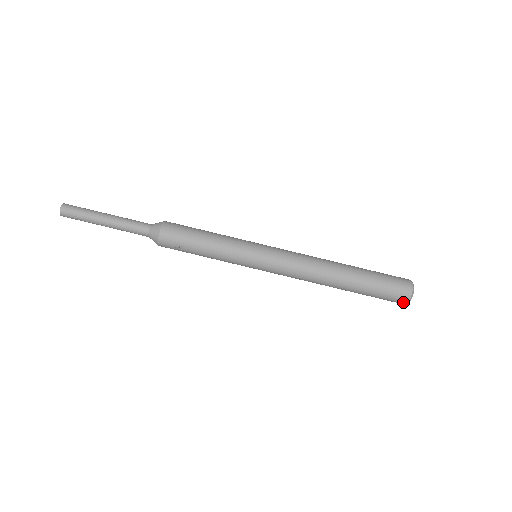
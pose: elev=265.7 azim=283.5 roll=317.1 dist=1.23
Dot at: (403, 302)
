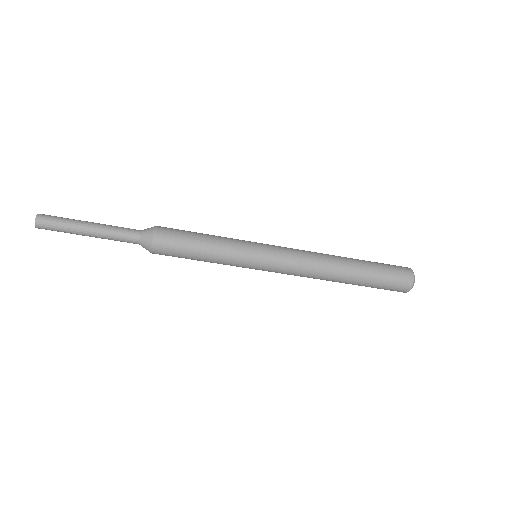
Dot at: occluded
